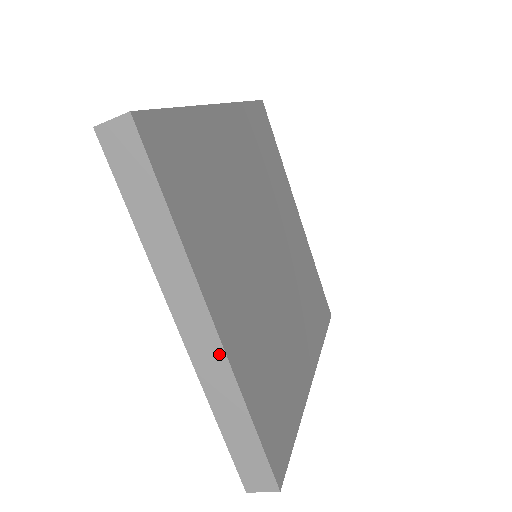
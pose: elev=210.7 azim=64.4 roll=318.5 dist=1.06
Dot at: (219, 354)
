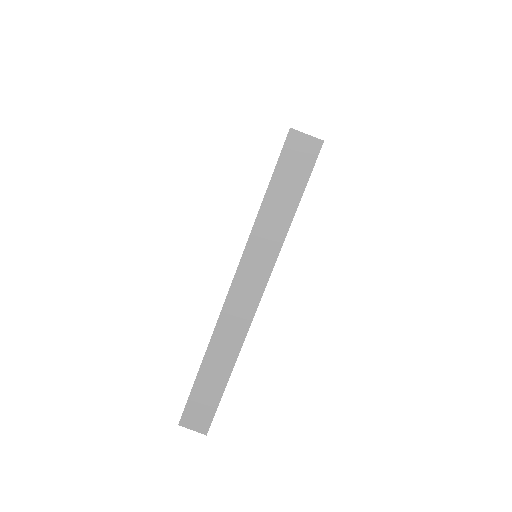
Dot at: (245, 323)
